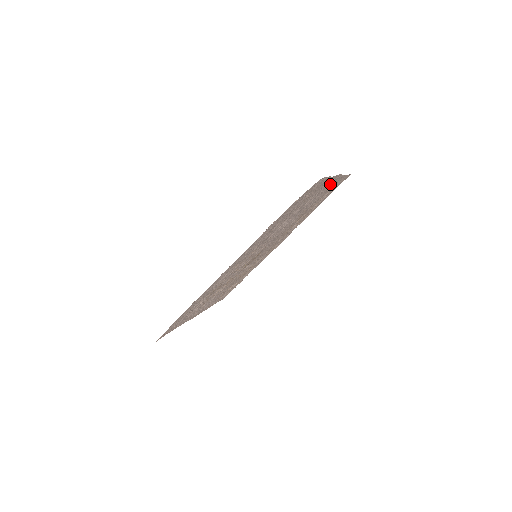
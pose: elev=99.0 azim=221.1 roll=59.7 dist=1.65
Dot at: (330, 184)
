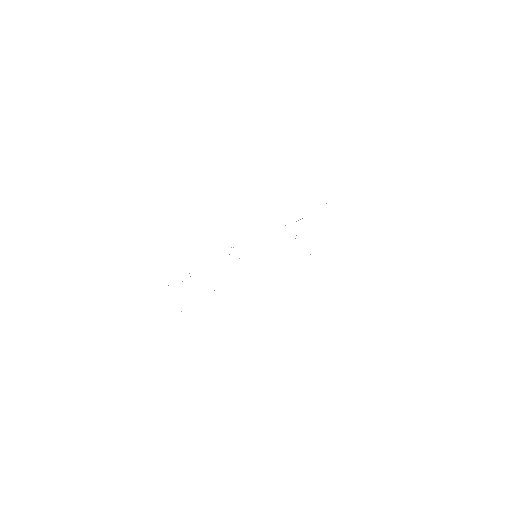
Dot at: occluded
